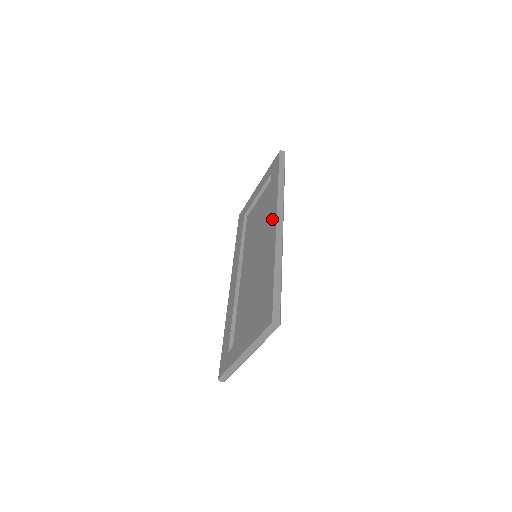
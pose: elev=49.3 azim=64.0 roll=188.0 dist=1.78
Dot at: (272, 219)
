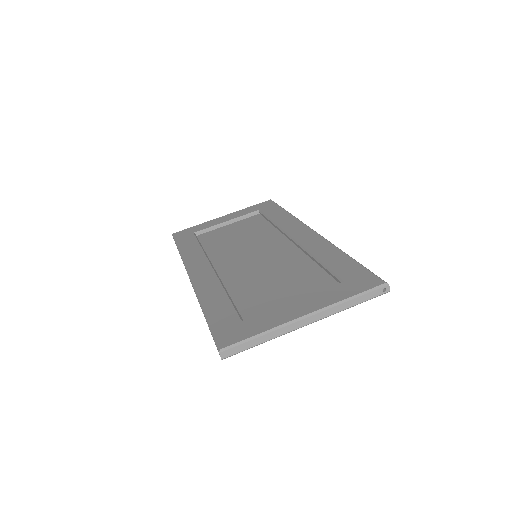
Dot at: (299, 229)
